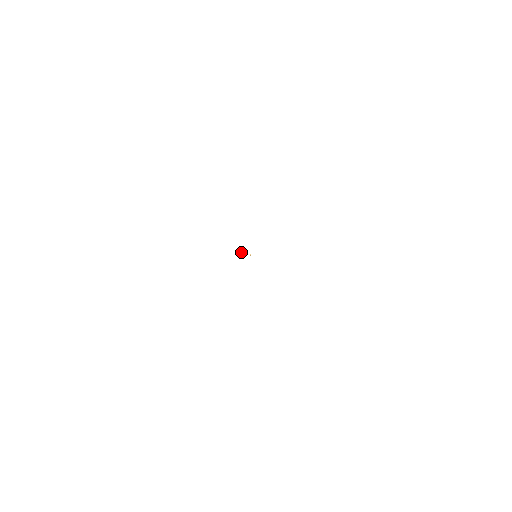
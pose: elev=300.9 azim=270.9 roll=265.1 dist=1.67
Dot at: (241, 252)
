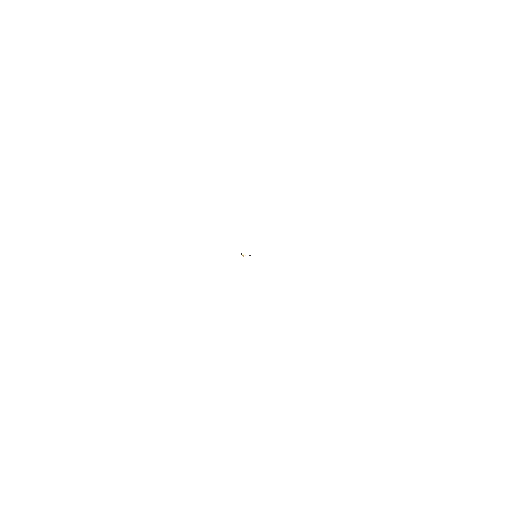
Dot at: (242, 254)
